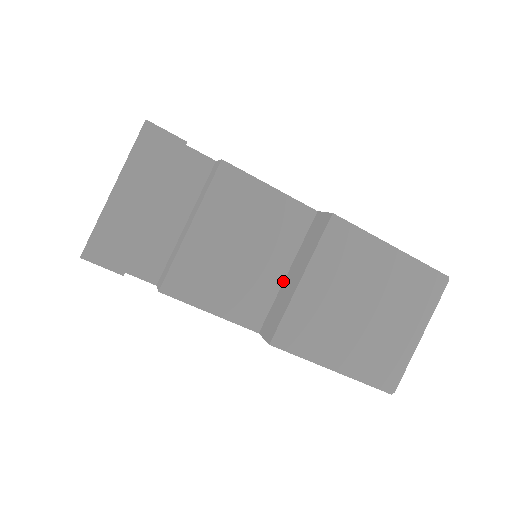
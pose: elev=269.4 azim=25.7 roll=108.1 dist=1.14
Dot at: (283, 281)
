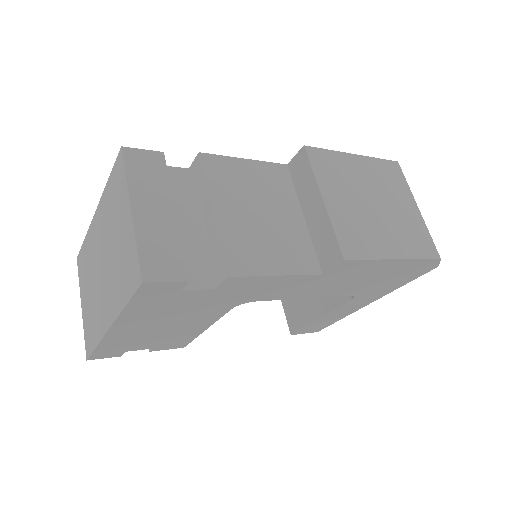
Dot at: (306, 225)
